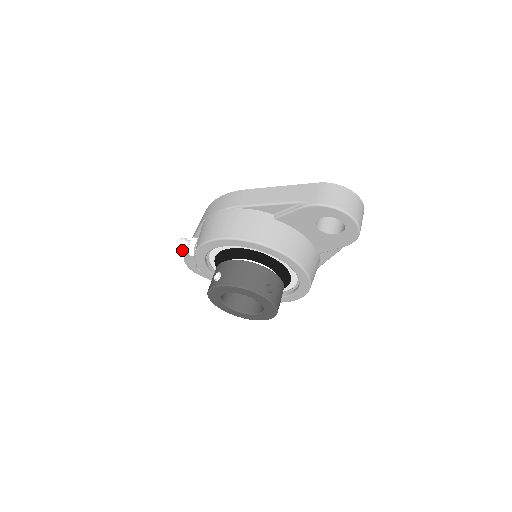
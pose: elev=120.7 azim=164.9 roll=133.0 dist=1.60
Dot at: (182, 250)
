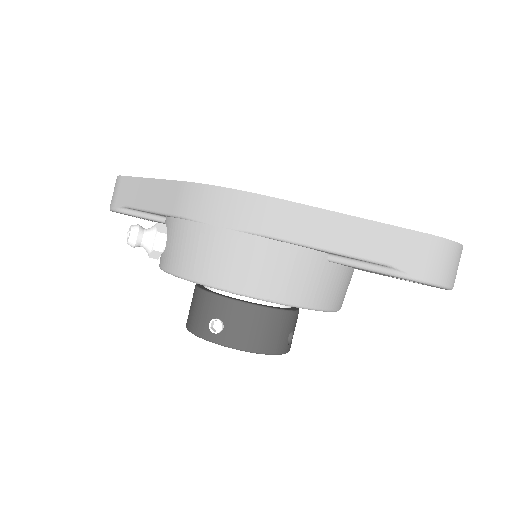
Dot at: (134, 246)
